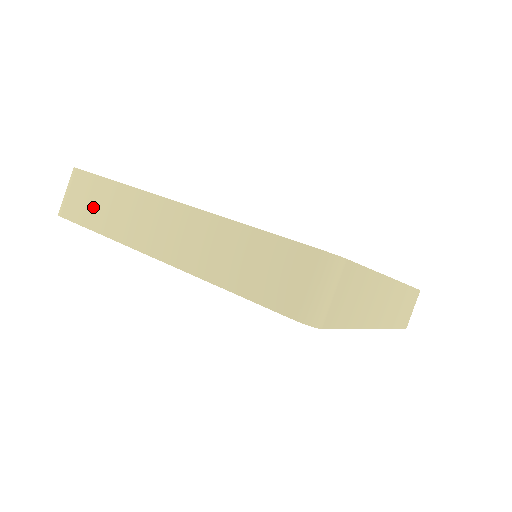
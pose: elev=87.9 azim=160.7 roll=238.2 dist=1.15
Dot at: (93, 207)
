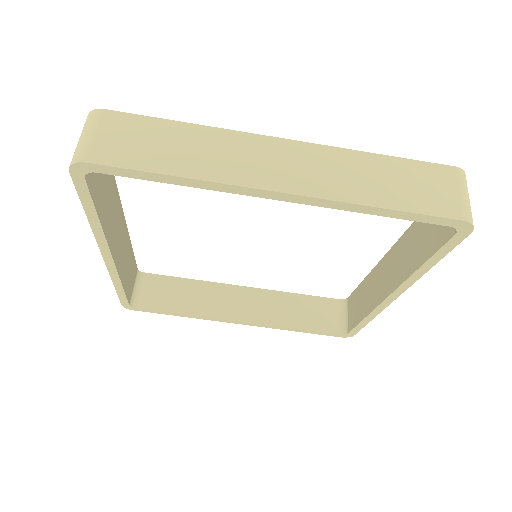
Dot at: occluded
